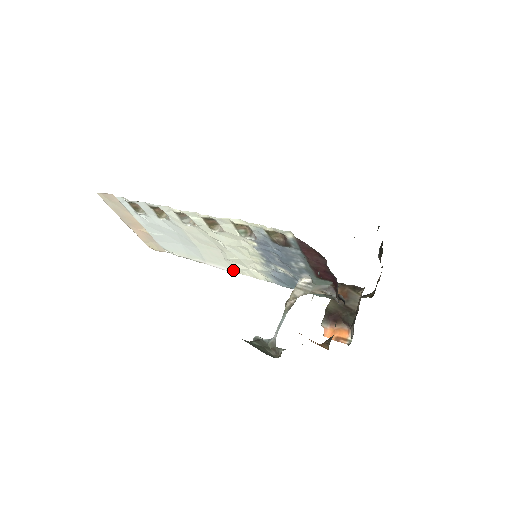
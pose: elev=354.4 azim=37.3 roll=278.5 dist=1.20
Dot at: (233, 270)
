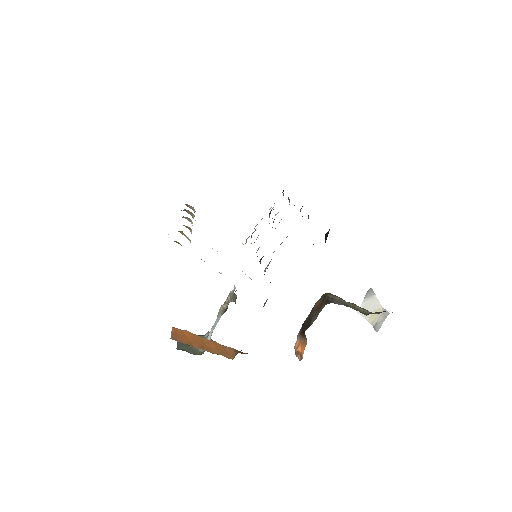
Dot at: occluded
